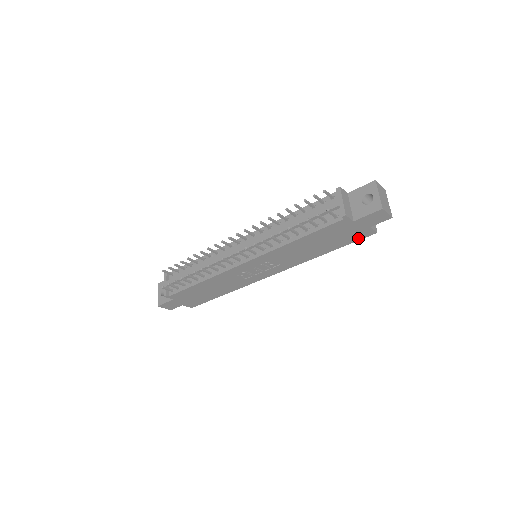
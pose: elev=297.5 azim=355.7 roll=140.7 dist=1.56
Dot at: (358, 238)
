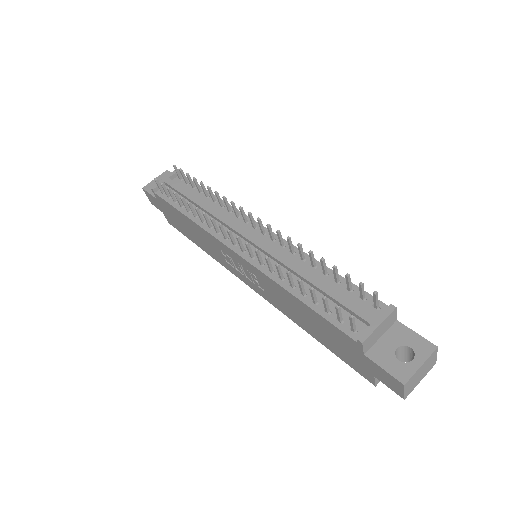
Dot at: (353, 366)
